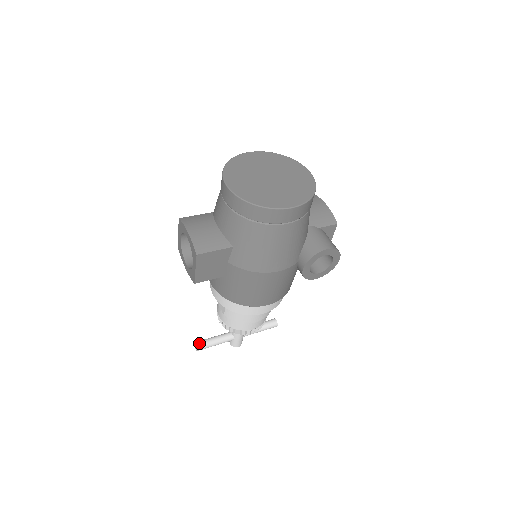
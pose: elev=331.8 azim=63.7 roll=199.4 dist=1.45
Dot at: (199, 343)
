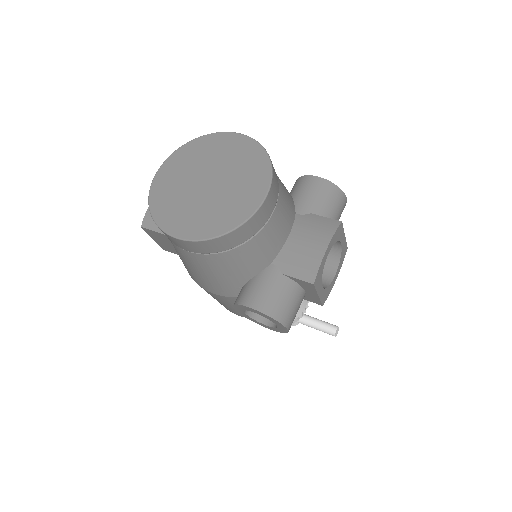
Dot at: occluded
